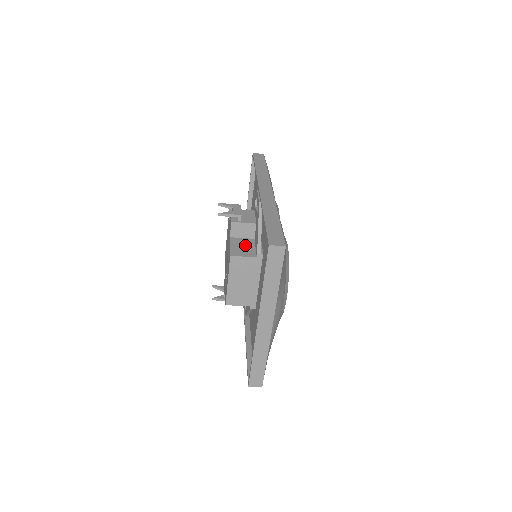
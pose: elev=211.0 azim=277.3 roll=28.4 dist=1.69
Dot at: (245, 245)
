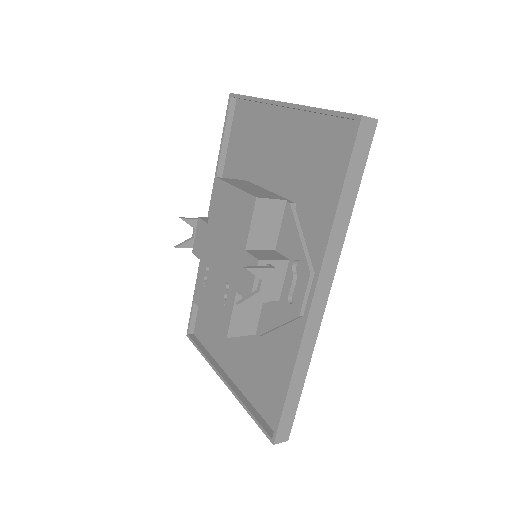
Dot at: (250, 310)
